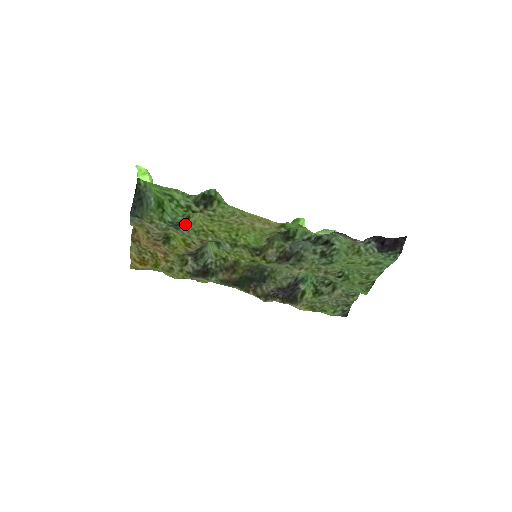
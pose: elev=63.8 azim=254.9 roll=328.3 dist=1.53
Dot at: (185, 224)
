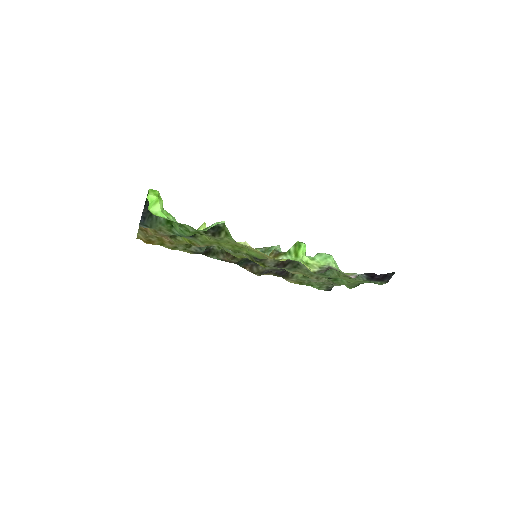
Dot at: (192, 237)
